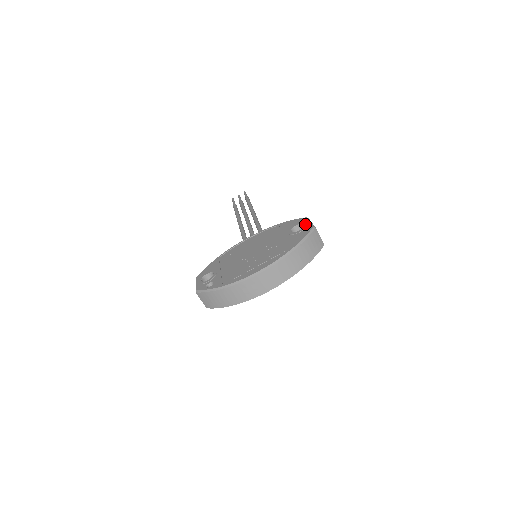
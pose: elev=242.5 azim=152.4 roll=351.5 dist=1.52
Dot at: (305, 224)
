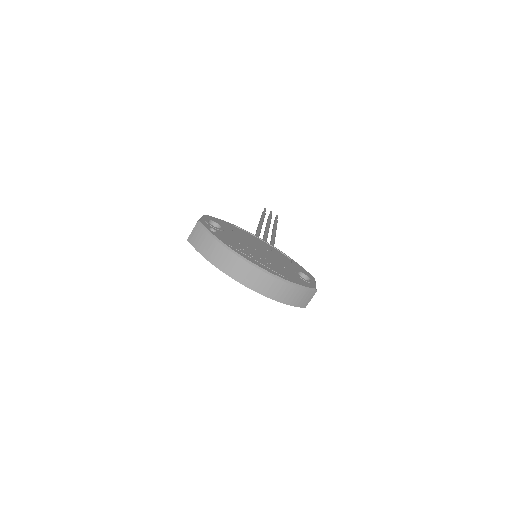
Dot at: (312, 281)
